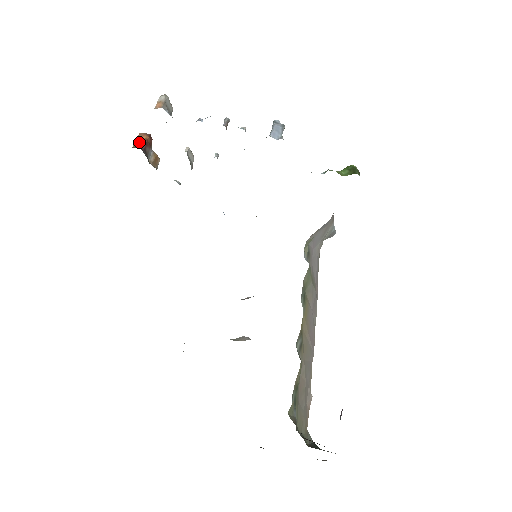
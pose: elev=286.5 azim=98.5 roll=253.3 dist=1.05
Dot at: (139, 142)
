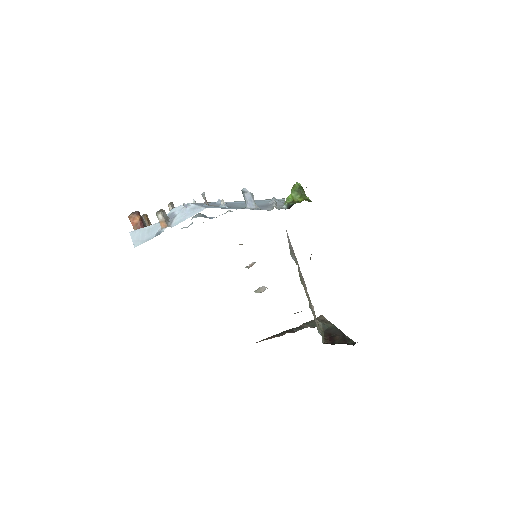
Dot at: (137, 225)
